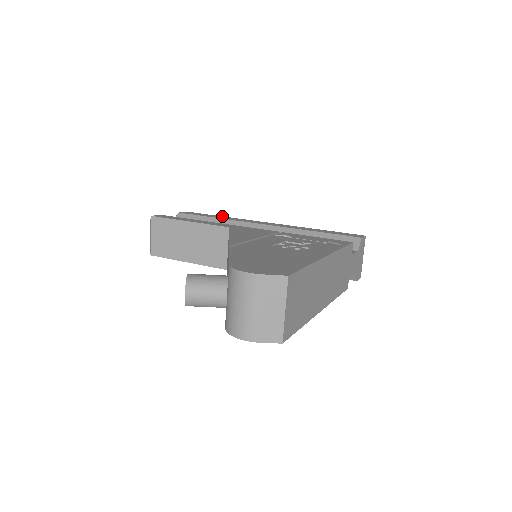
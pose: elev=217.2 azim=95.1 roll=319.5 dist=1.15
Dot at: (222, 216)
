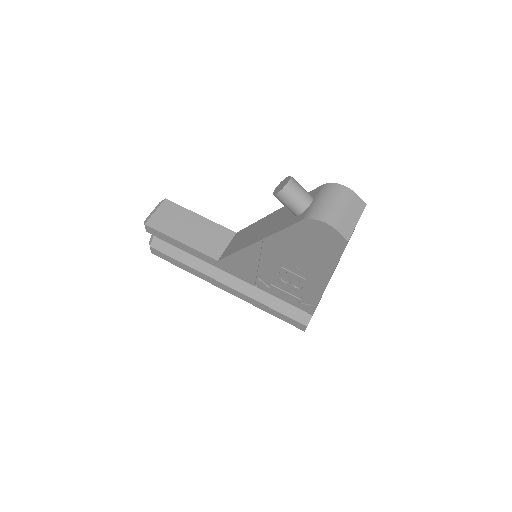
Dot at: occluded
